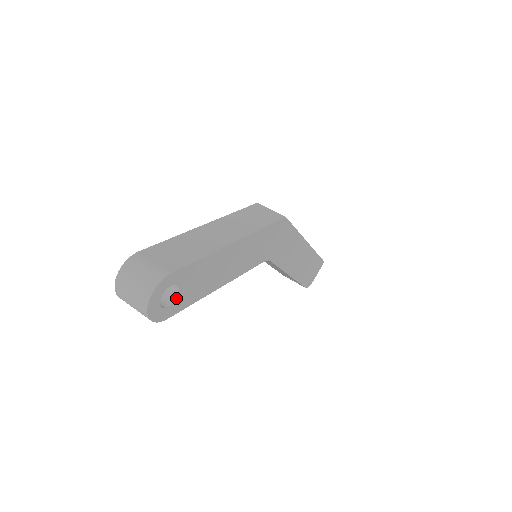
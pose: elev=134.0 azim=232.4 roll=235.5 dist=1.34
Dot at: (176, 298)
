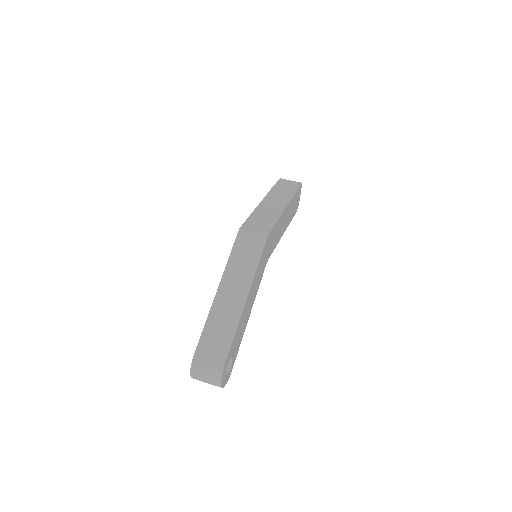
Dot at: (231, 361)
